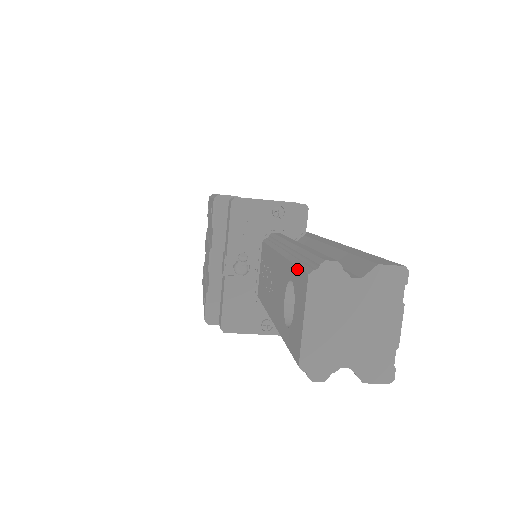
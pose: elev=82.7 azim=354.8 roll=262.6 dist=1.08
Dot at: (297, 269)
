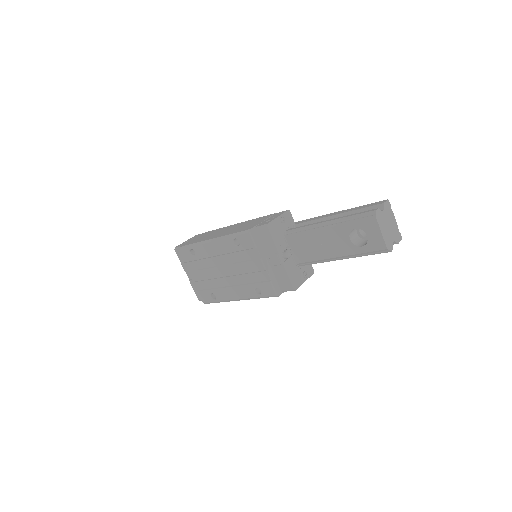
Dot at: (360, 222)
